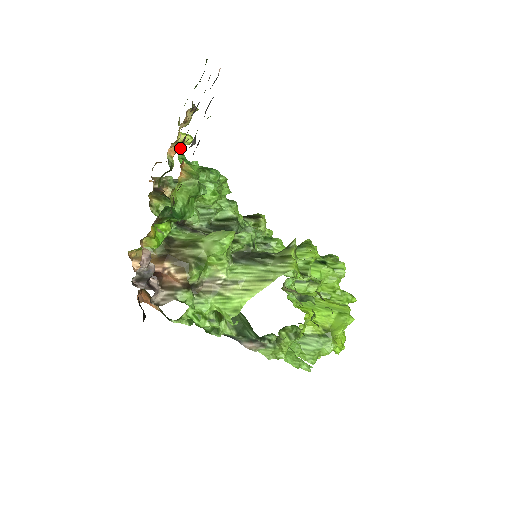
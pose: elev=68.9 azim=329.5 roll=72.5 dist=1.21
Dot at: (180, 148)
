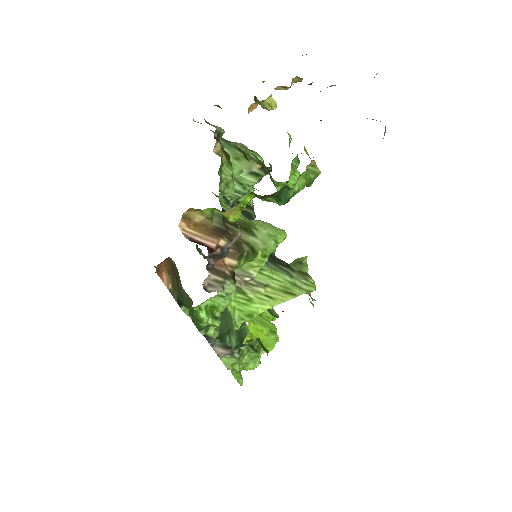
Dot at: occluded
